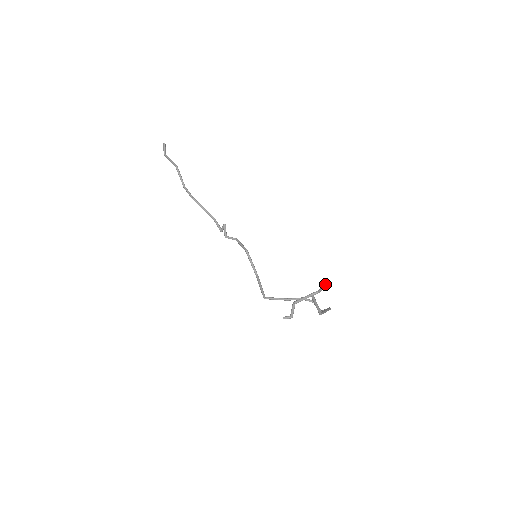
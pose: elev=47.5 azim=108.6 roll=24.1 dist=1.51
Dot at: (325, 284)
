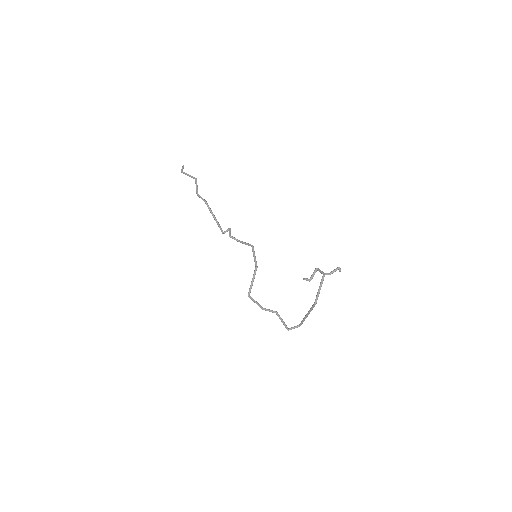
Dot at: (338, 267)
